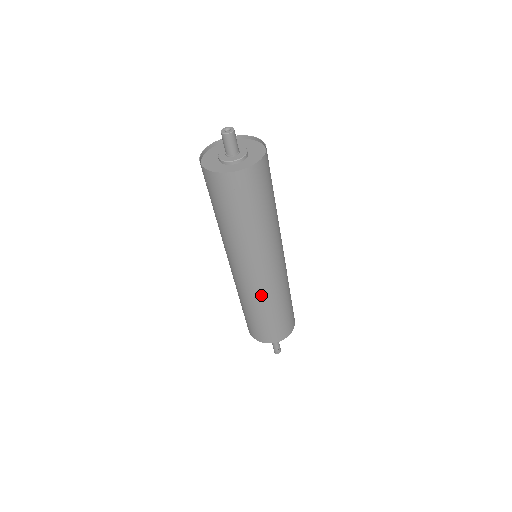
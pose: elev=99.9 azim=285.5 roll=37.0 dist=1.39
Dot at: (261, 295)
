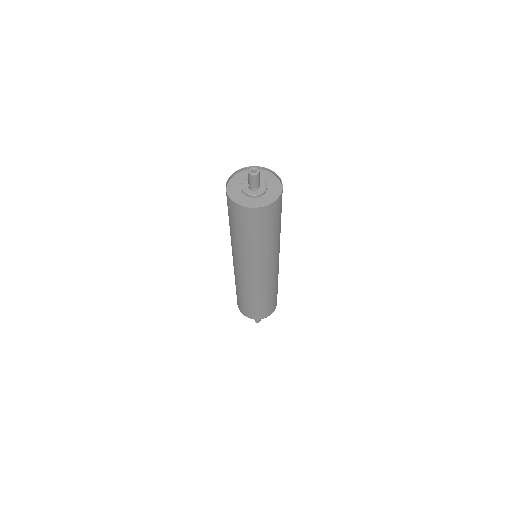
Dot at: (255, 288)
